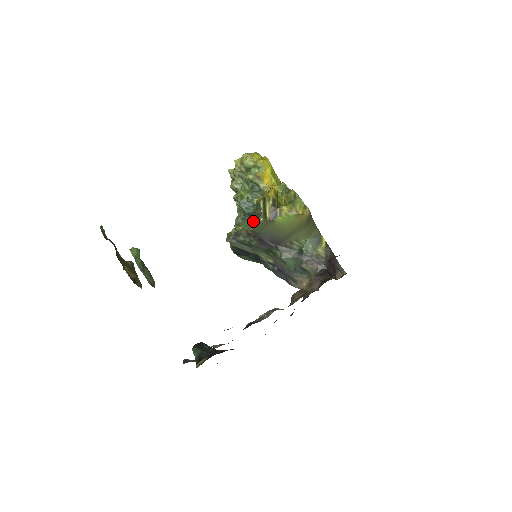
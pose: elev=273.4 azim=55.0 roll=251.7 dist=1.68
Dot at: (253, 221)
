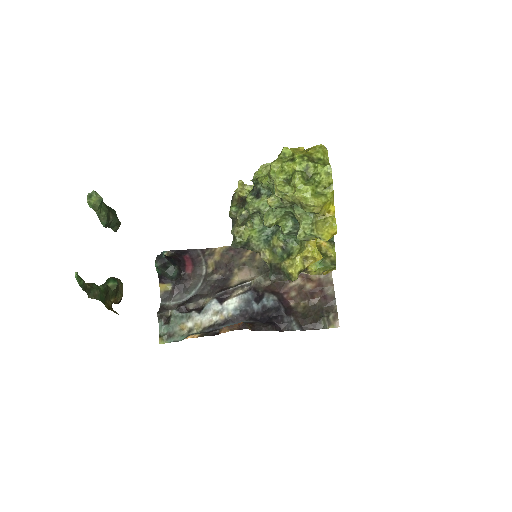
Dot at: (274, 282)
